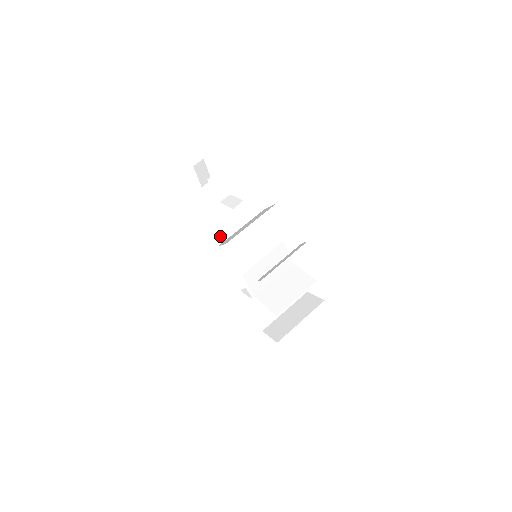
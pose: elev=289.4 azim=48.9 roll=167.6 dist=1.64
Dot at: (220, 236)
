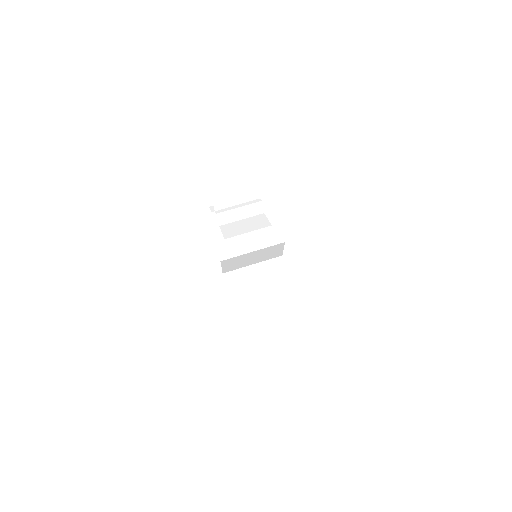
Dot at: occluded
